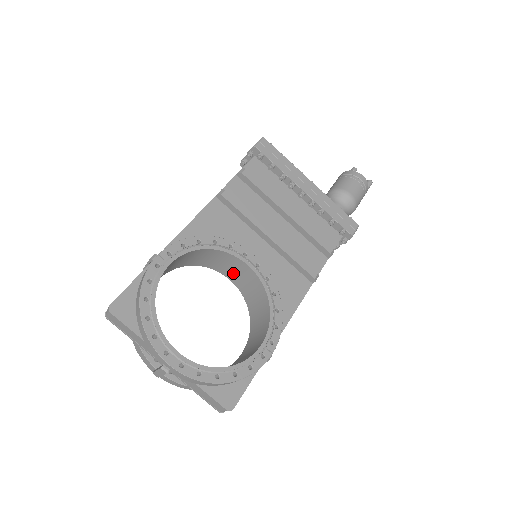
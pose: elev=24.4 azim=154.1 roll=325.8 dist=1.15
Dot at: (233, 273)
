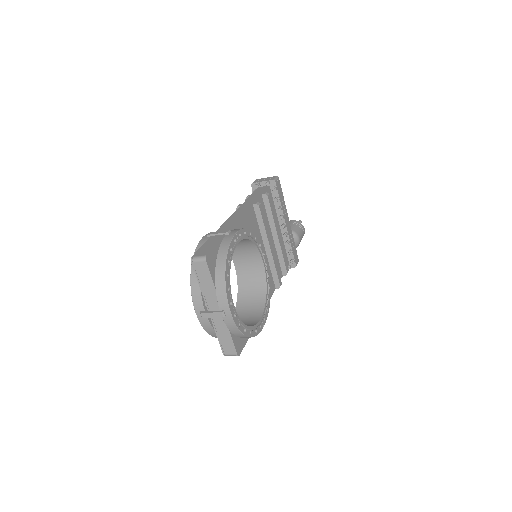
Dot at: (243, 262)
